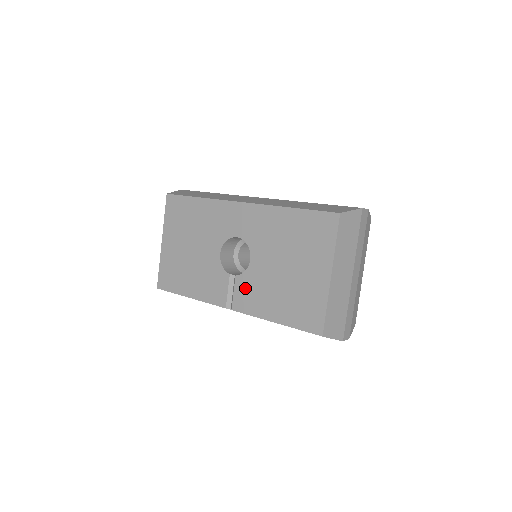
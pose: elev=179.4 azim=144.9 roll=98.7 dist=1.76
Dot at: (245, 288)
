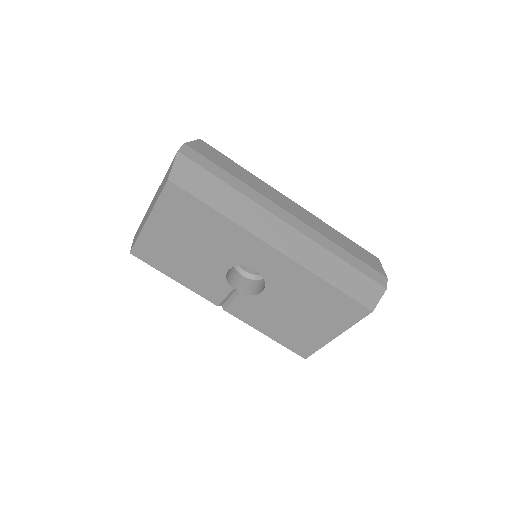
Dot at: (246, 305)
